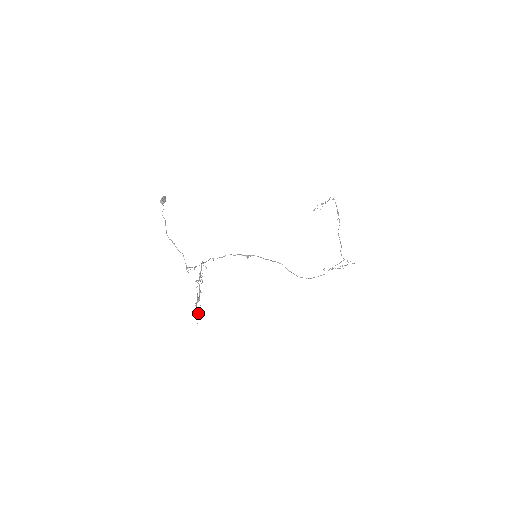
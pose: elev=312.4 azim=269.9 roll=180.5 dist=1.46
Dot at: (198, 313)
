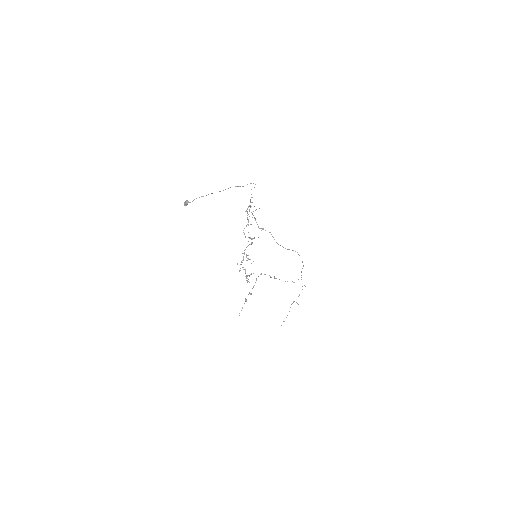
Dot at: (251, 263)
